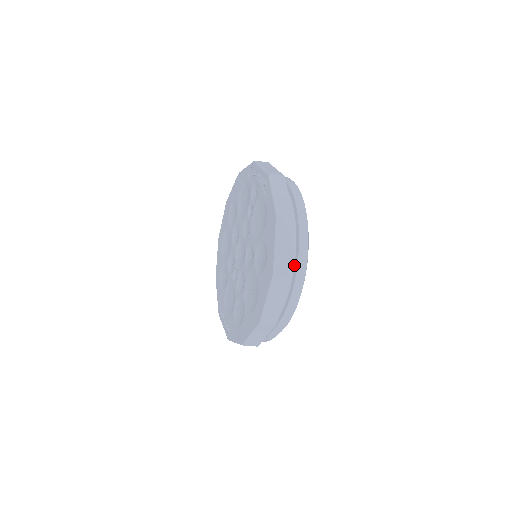
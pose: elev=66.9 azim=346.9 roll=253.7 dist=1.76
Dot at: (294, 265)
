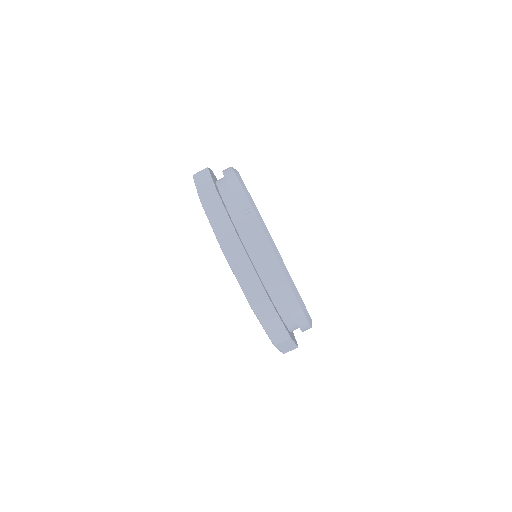
Dot at: occluded
